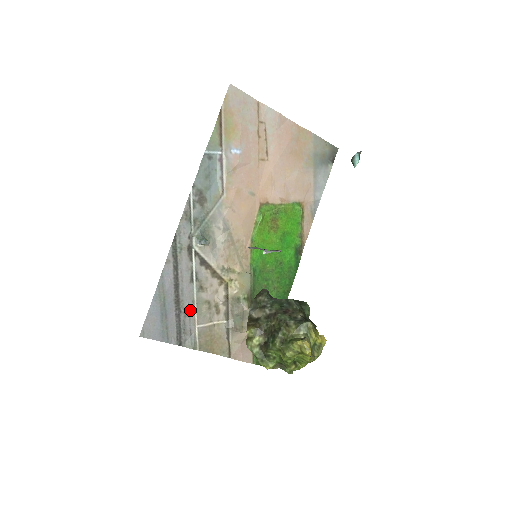
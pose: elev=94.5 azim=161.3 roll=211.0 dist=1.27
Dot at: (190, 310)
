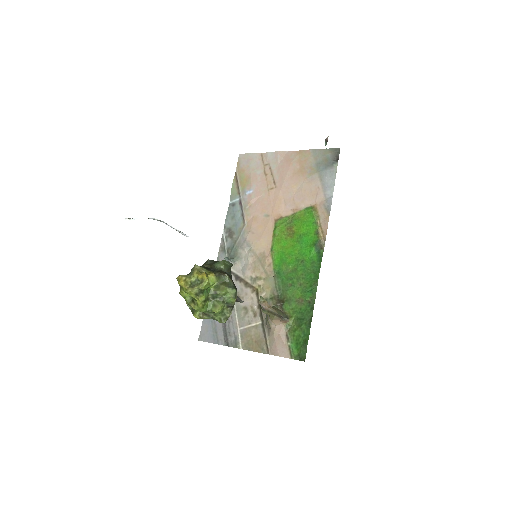
Dot at: (232, 316)
